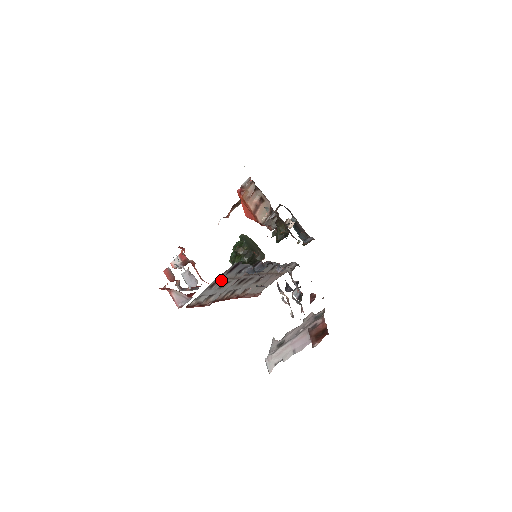
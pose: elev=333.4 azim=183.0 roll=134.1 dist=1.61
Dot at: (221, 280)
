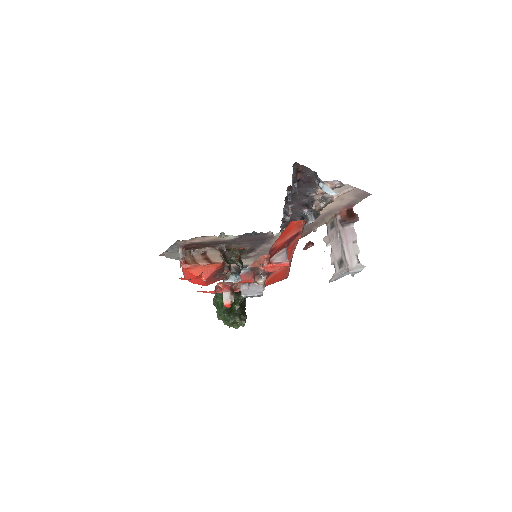
Dot at: occluded
